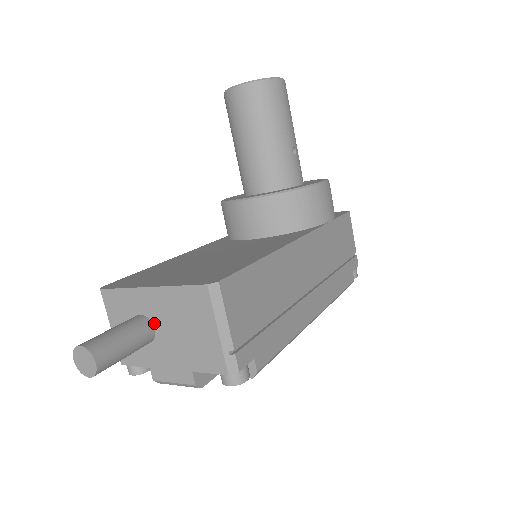
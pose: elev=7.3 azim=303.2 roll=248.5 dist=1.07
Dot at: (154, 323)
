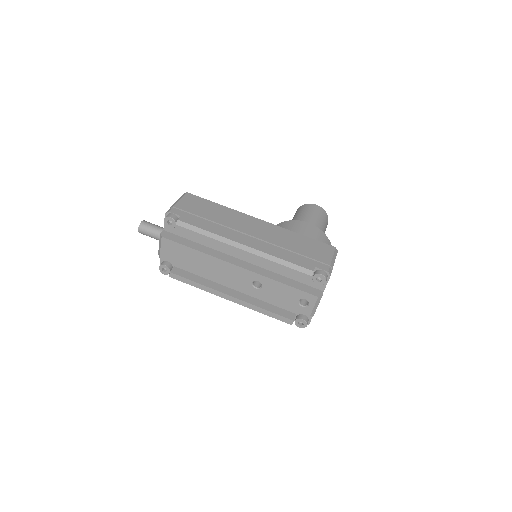
Dot at: occluded
